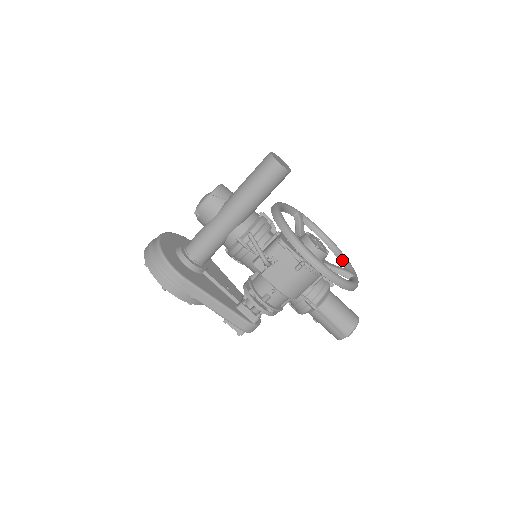
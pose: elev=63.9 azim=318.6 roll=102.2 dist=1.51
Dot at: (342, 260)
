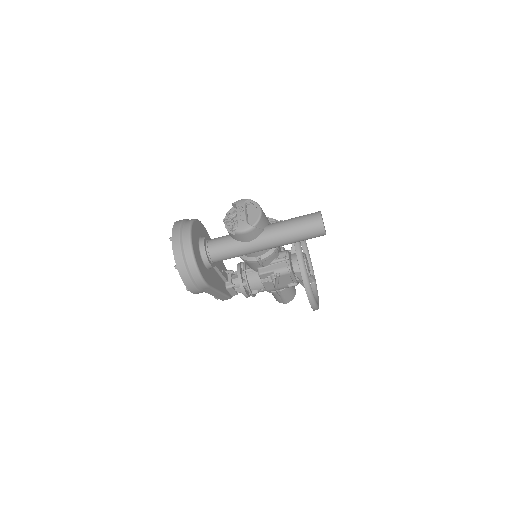
Dot at: (307, 259)
